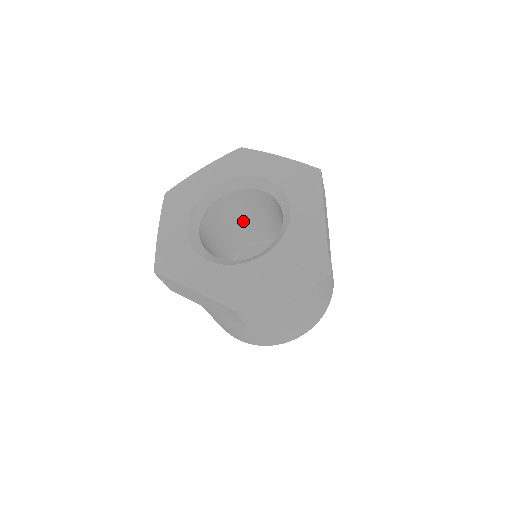
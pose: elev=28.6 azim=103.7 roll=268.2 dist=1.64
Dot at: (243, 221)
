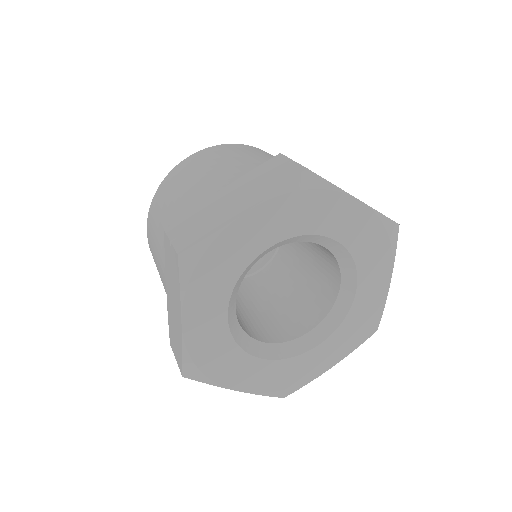
Dot at: occluded
